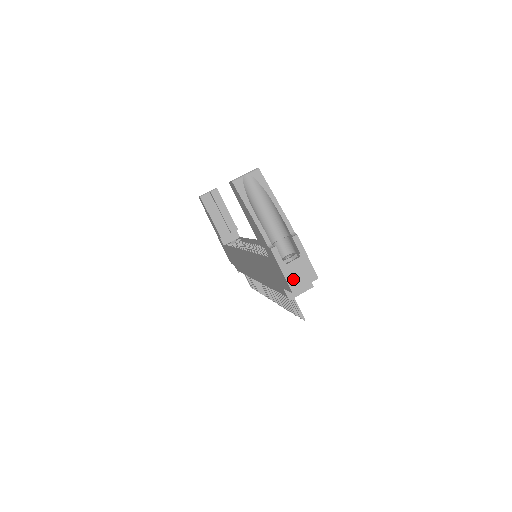
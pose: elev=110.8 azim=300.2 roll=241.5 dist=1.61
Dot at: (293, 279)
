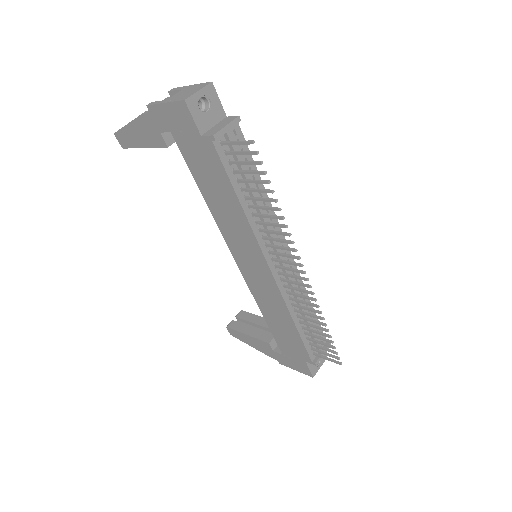
Dot at: (181, 97)
